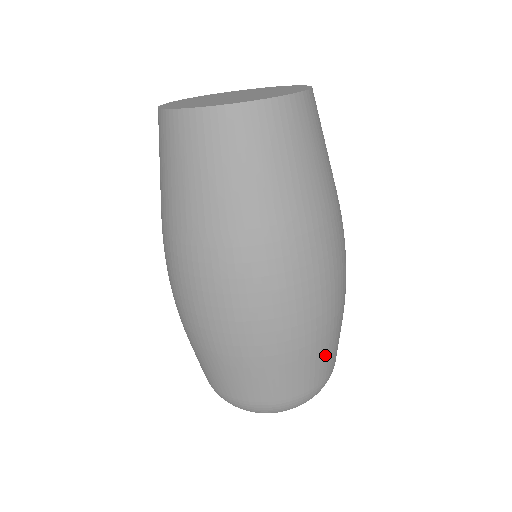
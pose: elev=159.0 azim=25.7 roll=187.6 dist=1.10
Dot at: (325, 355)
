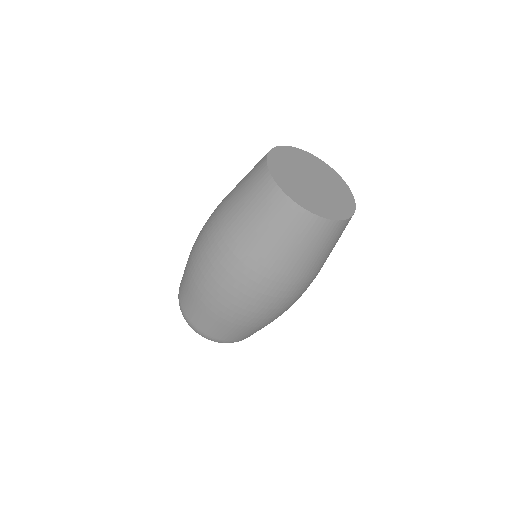
Dot at: (234, 332)
